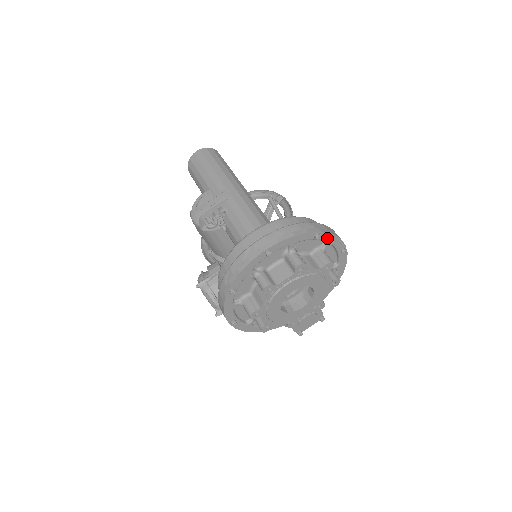
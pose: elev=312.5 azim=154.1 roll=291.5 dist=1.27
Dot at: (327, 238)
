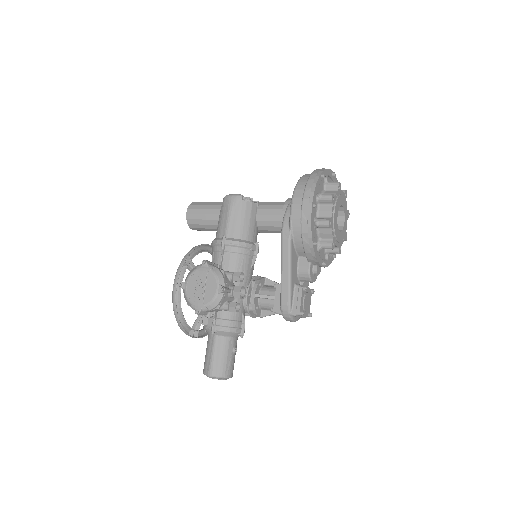
Dot at: occluded
